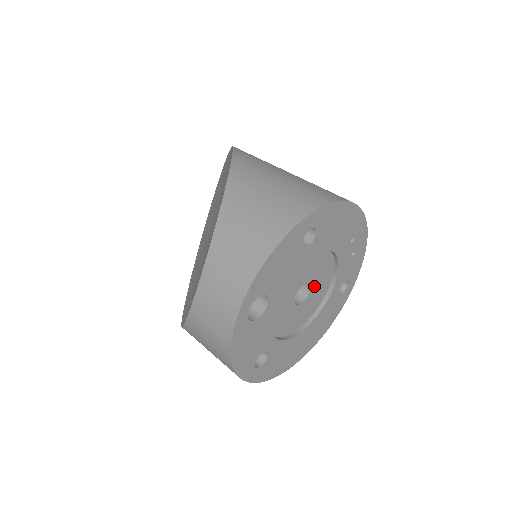
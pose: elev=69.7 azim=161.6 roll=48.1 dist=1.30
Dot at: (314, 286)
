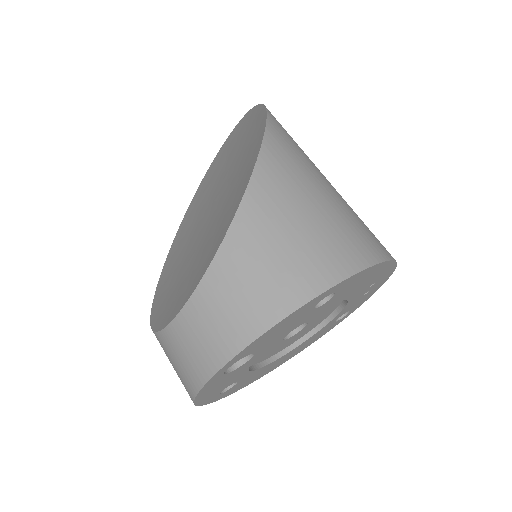
Dot at: (311, 322)
